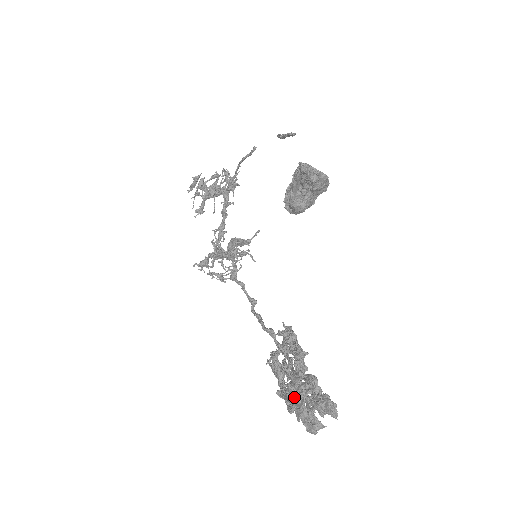
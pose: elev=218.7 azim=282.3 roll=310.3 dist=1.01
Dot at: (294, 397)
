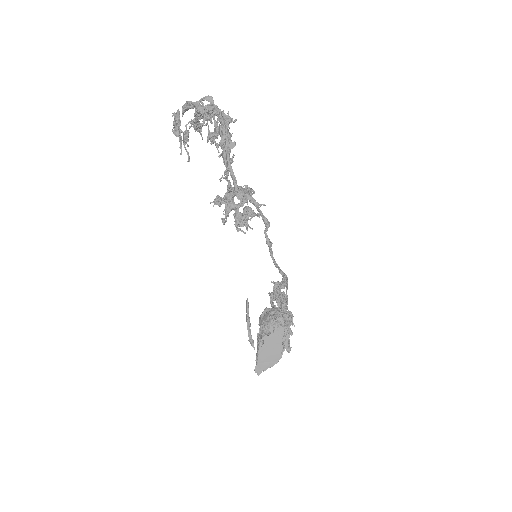
Dot at: occluded
